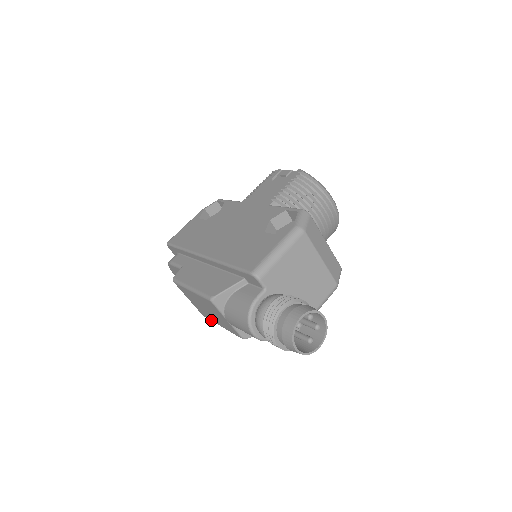
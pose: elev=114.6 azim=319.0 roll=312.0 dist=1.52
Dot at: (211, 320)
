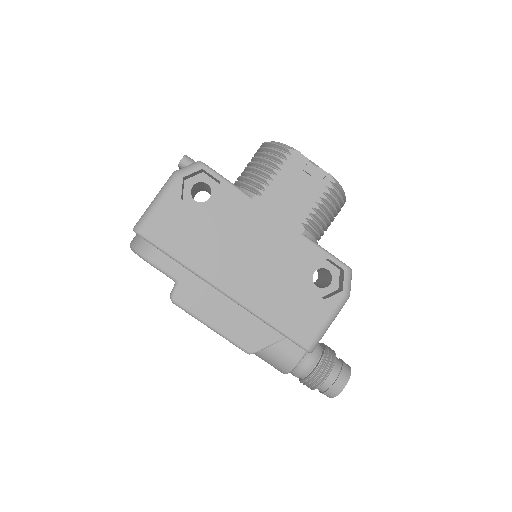
Dot at: occluded
